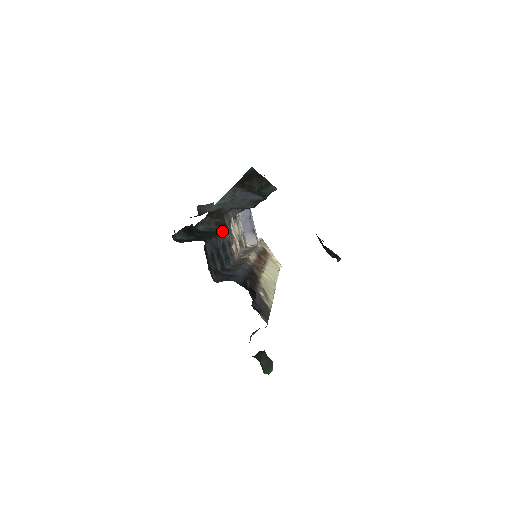
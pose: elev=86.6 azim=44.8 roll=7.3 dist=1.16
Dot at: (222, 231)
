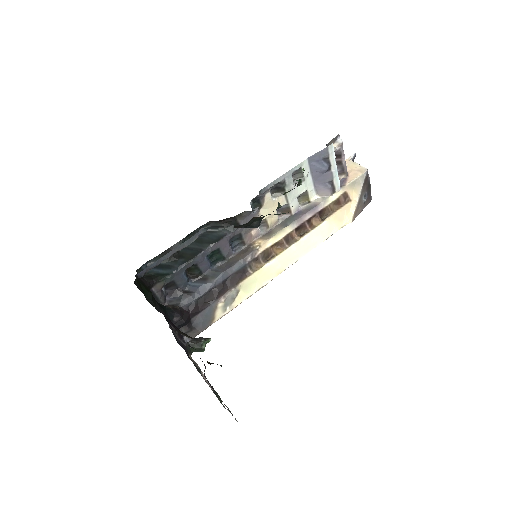
Dot at: (225, 234)
